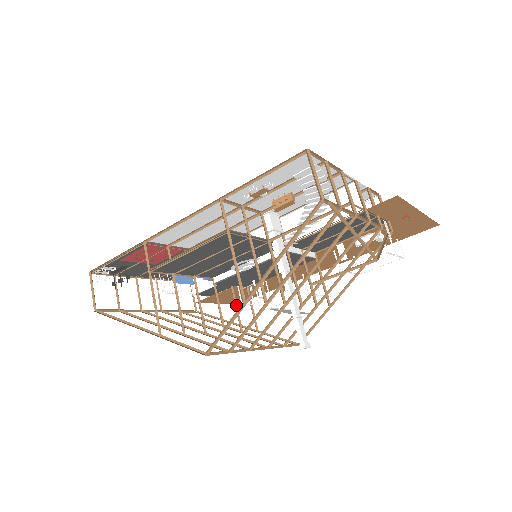
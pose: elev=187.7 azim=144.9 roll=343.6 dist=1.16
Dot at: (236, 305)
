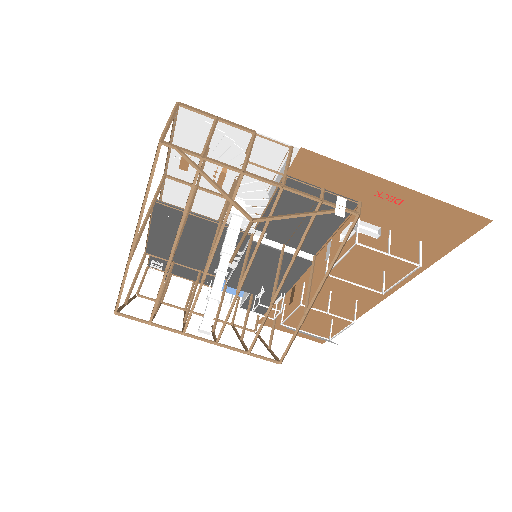
Dot at: (247, 313)
